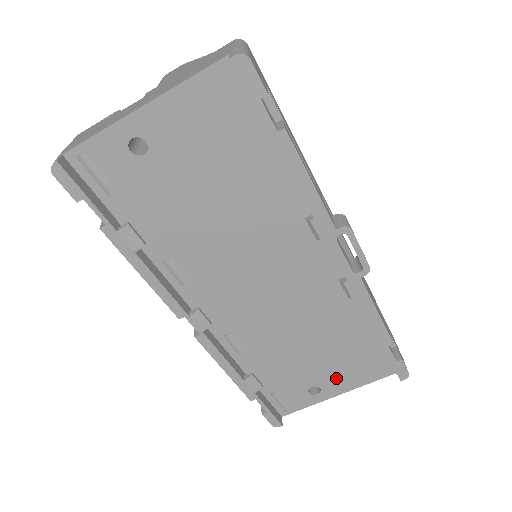
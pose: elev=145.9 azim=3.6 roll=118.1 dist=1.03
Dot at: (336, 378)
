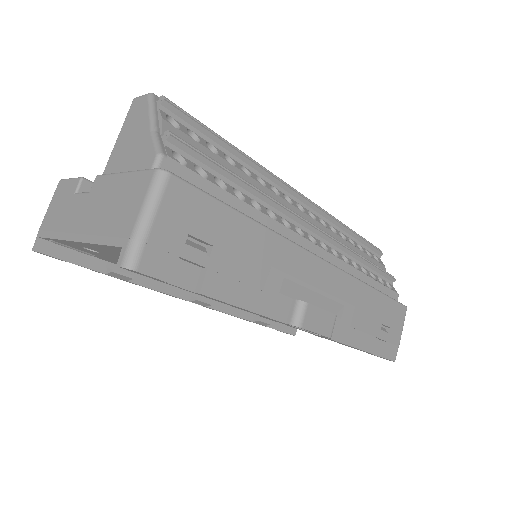
Dot at: occluded
